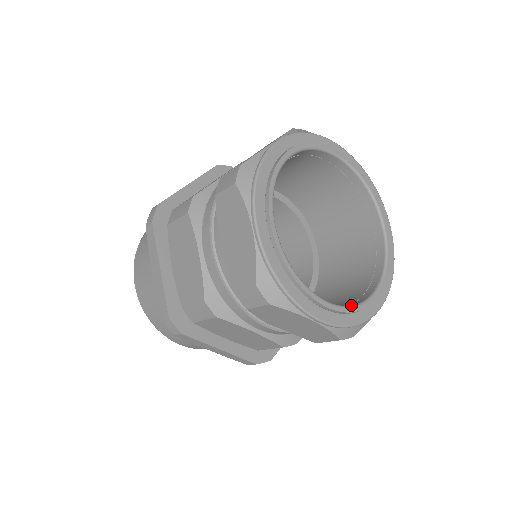
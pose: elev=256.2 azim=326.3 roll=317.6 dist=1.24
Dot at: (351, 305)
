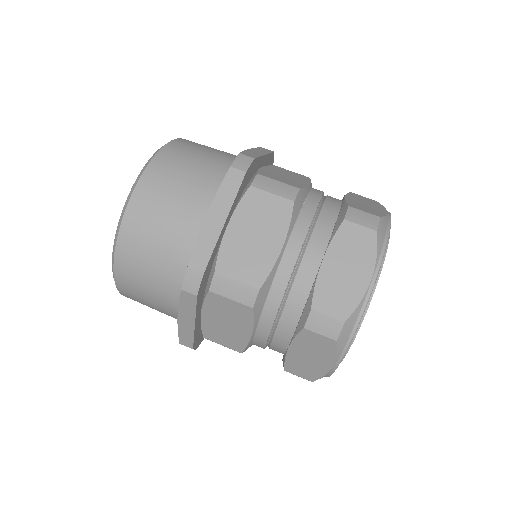
Dot at: occluded
